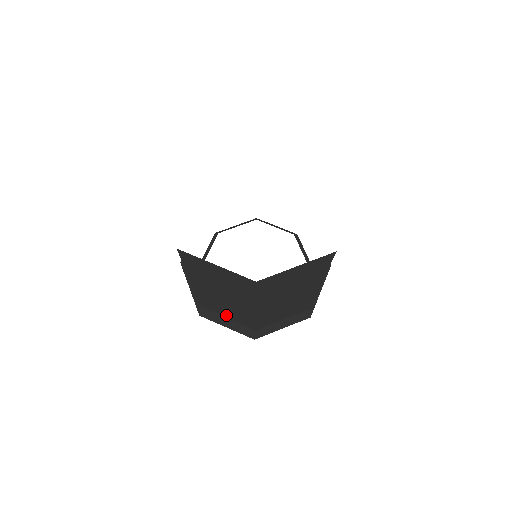
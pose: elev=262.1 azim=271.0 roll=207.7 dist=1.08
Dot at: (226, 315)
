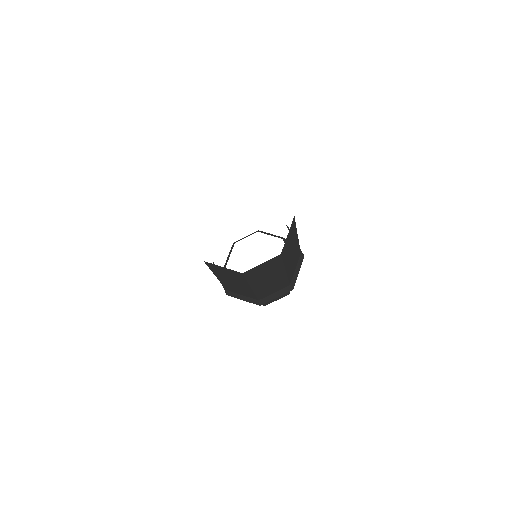
Dot at: (240, 293)
